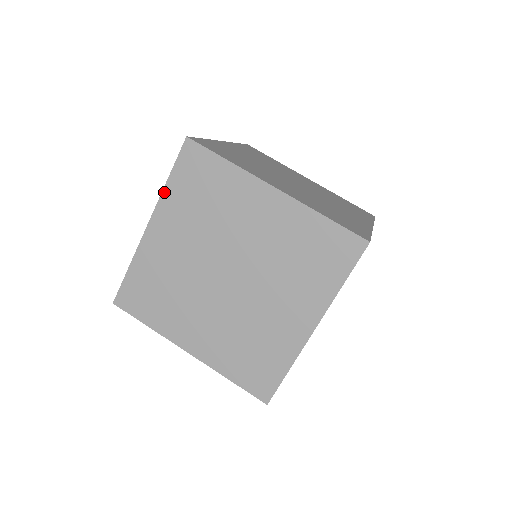
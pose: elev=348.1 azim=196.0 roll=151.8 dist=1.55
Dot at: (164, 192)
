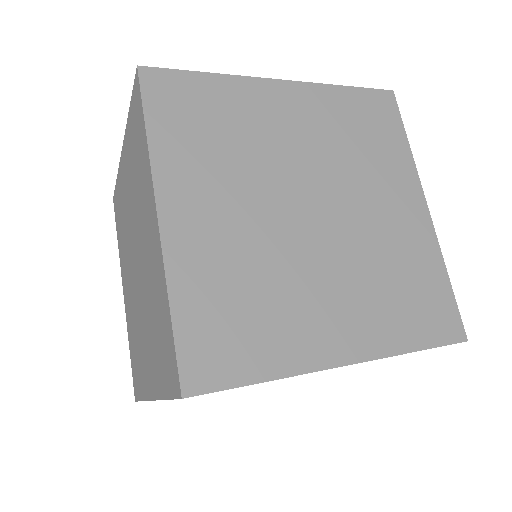
Dot at: (119, 254)
